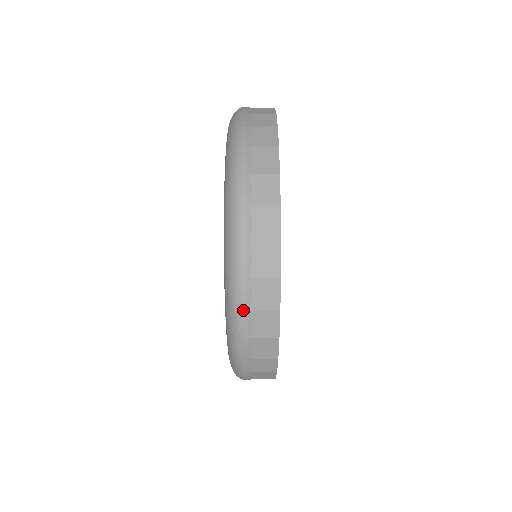
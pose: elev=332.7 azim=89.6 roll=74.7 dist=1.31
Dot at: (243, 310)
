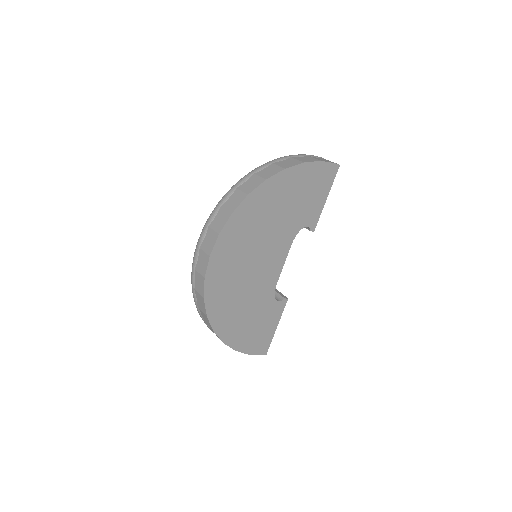
Dot at: (193, 267)
